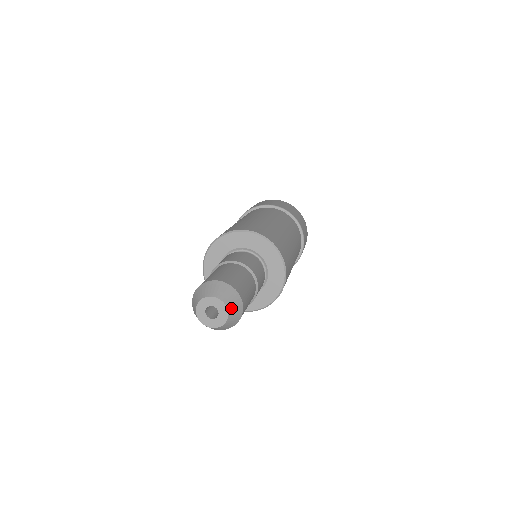
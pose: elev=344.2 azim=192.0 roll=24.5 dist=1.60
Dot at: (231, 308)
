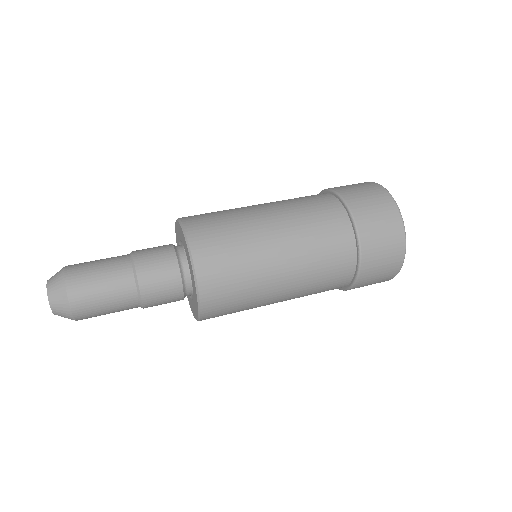
Dot at: (58, 315)
